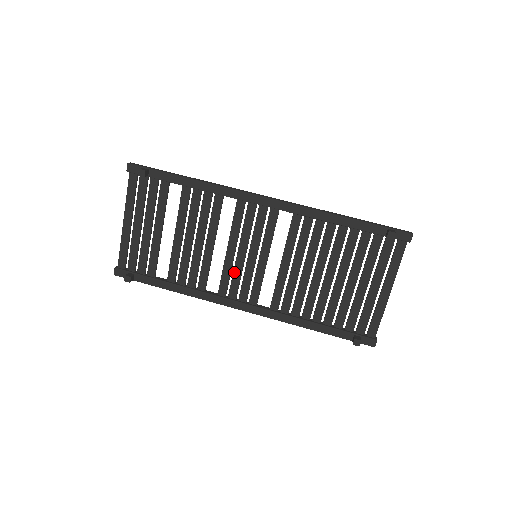
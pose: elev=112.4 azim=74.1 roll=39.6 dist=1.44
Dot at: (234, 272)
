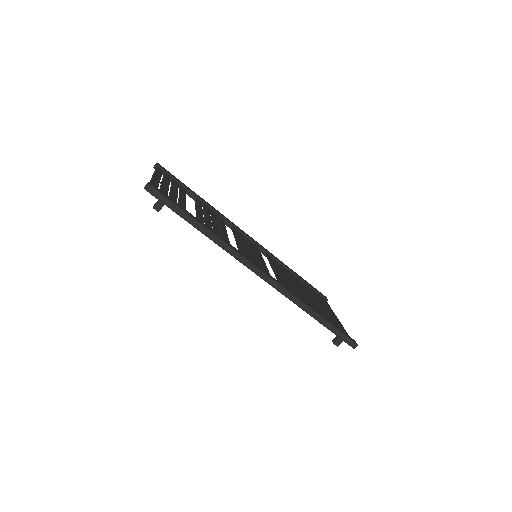
Dot at: occluded
